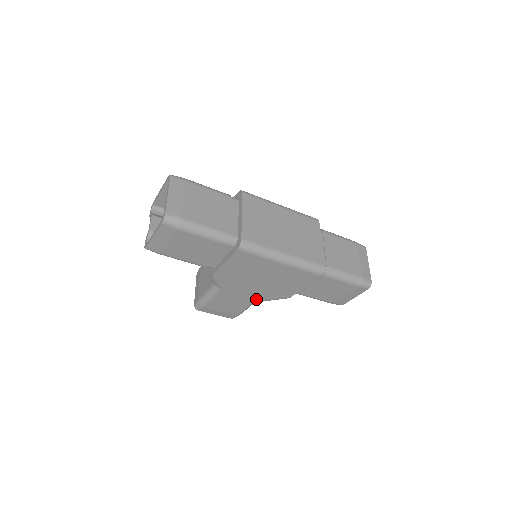
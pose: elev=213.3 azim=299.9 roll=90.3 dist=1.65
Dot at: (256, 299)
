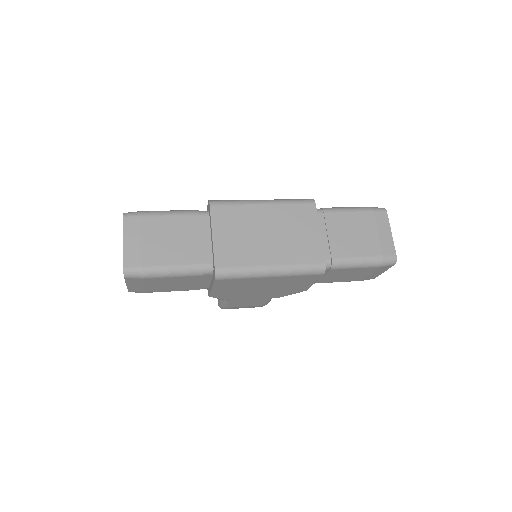
Dot at: occluded
